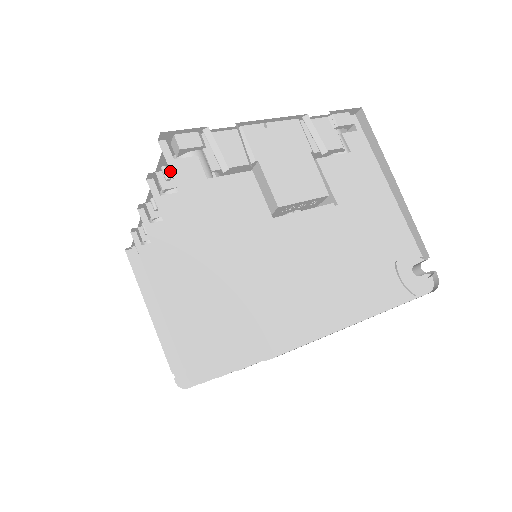
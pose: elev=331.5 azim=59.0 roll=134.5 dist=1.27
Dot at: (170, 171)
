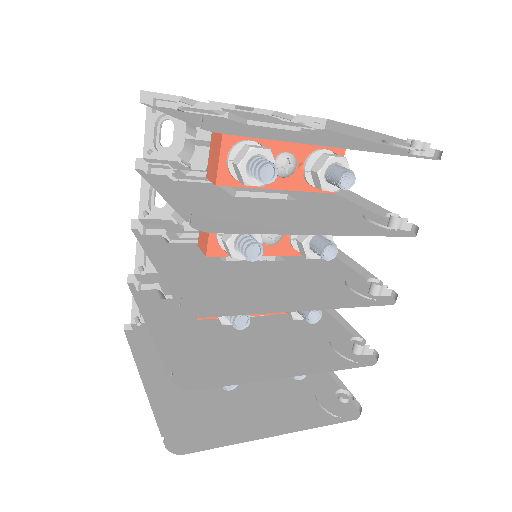
Dot at: (157, 160)
